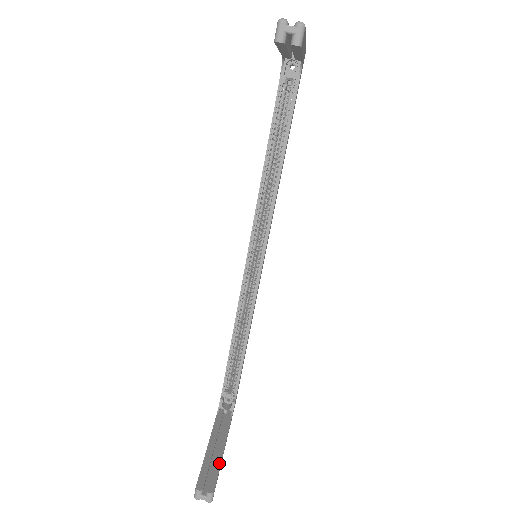
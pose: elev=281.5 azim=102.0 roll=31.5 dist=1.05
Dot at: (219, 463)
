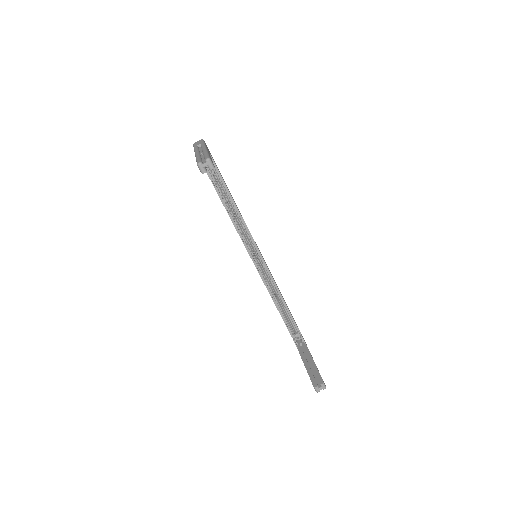
Dot at: (316, 369)
